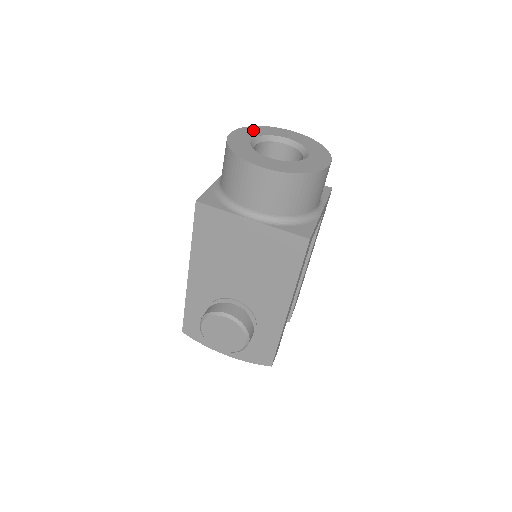
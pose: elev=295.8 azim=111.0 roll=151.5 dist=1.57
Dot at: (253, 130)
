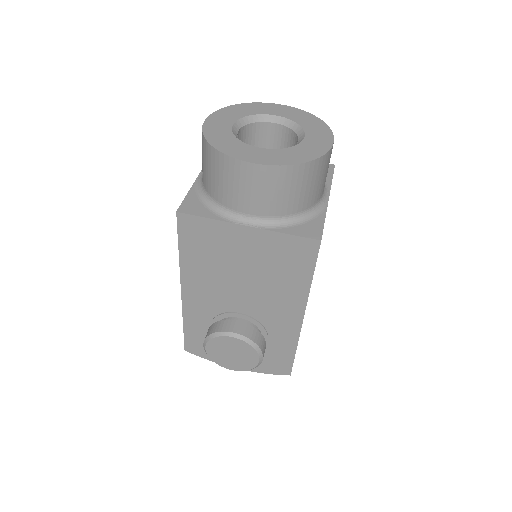
Dot at: (232, 111)
